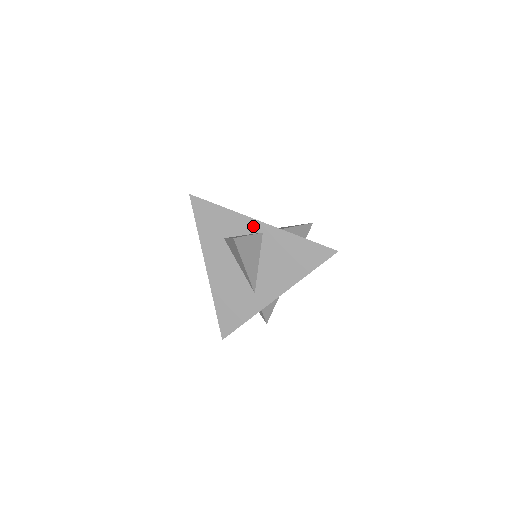
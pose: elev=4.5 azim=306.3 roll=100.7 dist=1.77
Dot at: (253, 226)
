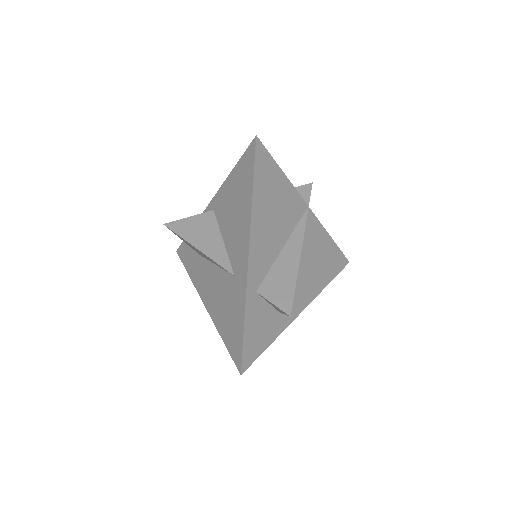
Dot at: occluded
